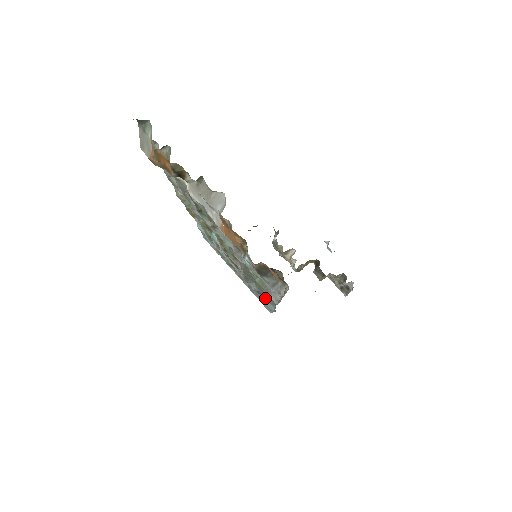
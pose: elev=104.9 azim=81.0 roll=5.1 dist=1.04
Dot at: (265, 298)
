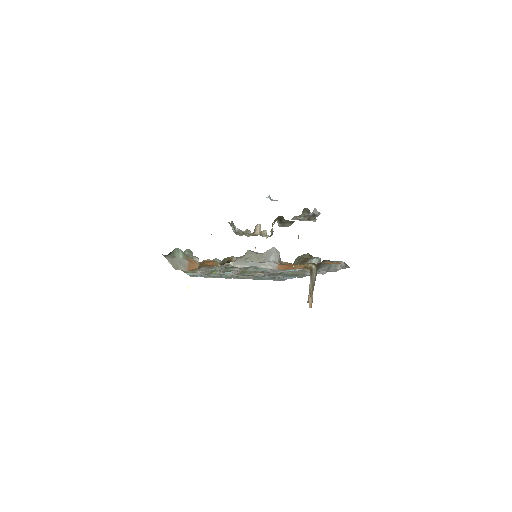
Dot at: occluded
